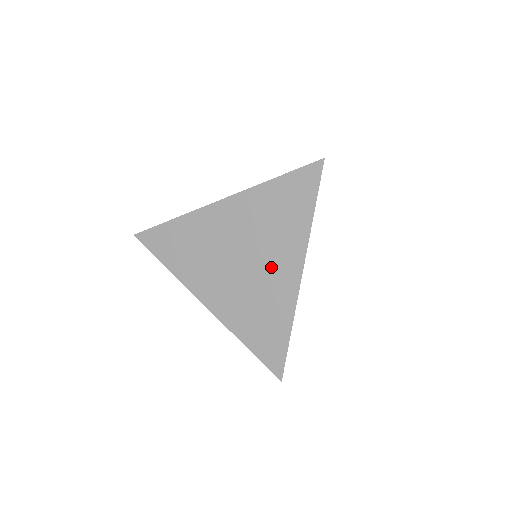
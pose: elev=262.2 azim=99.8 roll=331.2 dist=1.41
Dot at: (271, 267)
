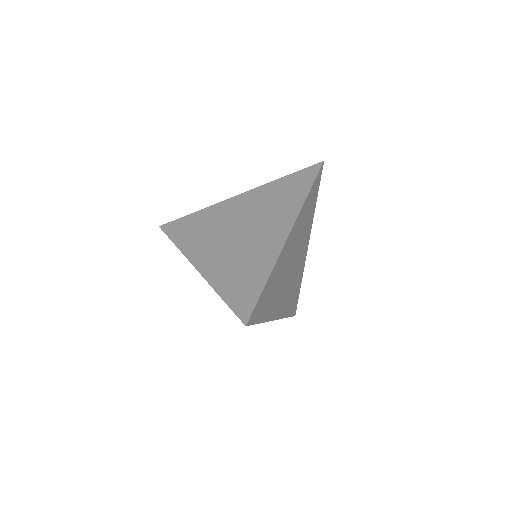
Dot at: (264, 232)
